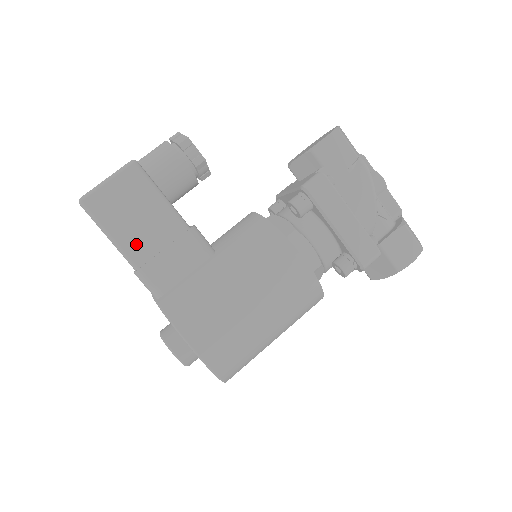
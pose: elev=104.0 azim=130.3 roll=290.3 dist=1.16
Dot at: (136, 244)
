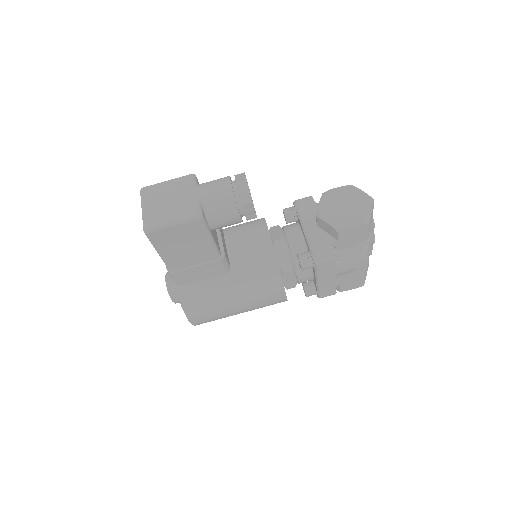
Dot at: (177, 260)
